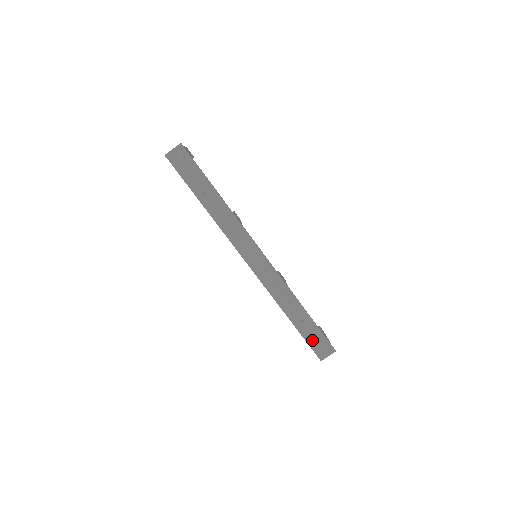
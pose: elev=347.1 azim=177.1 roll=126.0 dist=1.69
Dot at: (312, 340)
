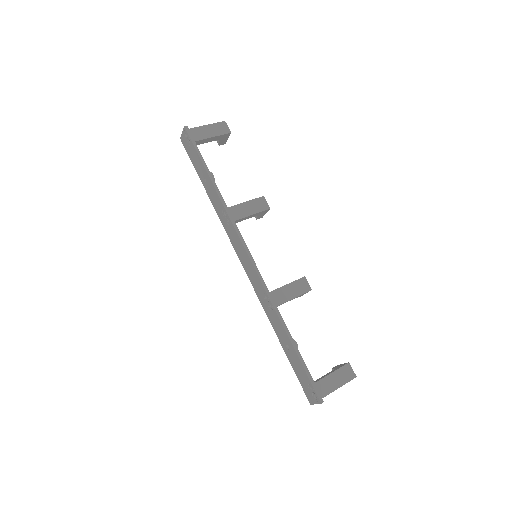
Dot at: (299, 375)
